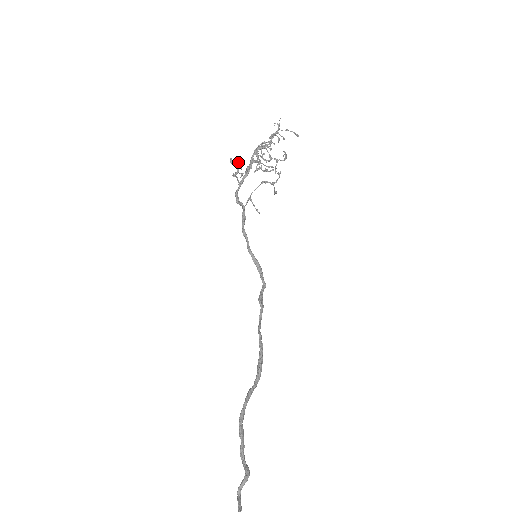
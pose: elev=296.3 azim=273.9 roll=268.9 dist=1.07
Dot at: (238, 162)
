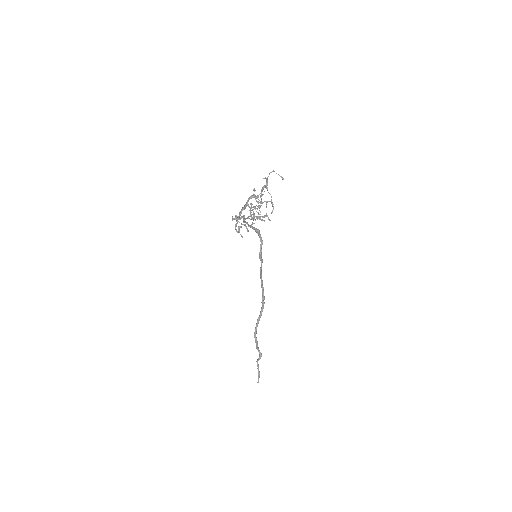
Dot at: occluded
